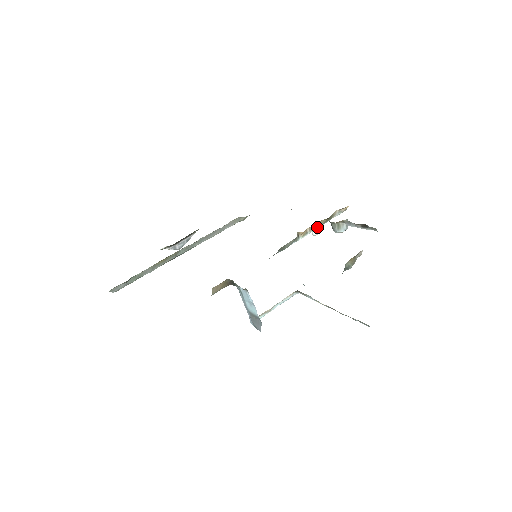
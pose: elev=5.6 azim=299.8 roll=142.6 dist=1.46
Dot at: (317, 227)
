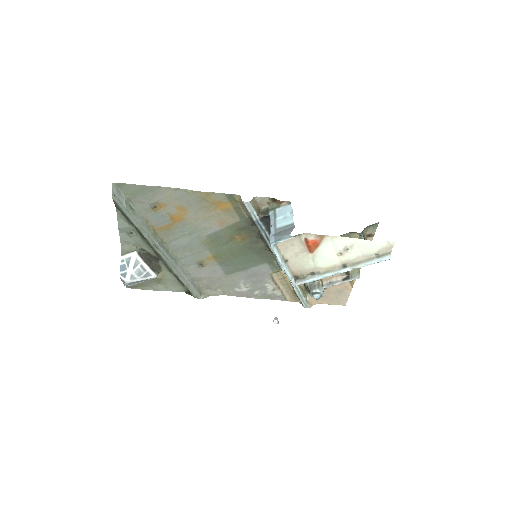
Dot at: (298, 286)
